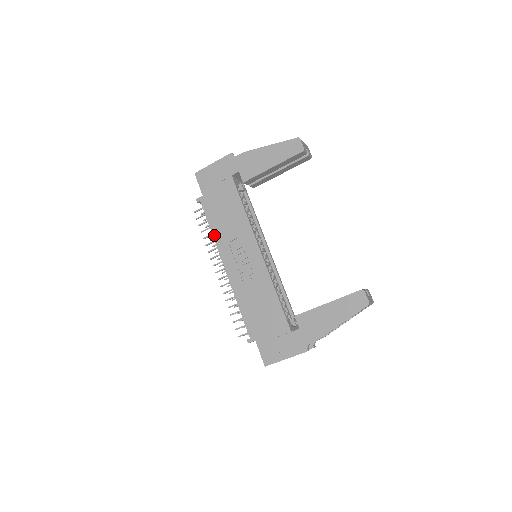
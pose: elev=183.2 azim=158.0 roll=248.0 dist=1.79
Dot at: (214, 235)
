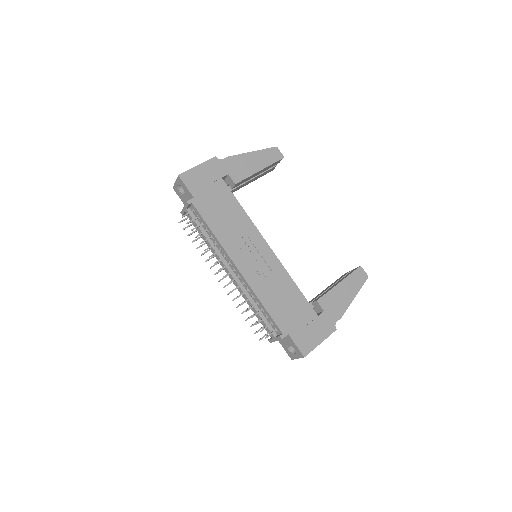
Dot at: (217, 236)
